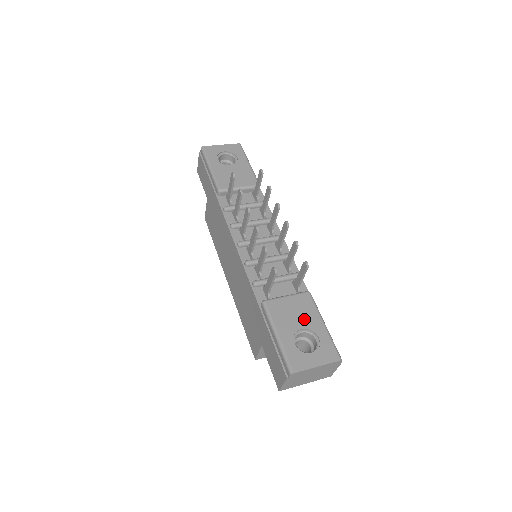
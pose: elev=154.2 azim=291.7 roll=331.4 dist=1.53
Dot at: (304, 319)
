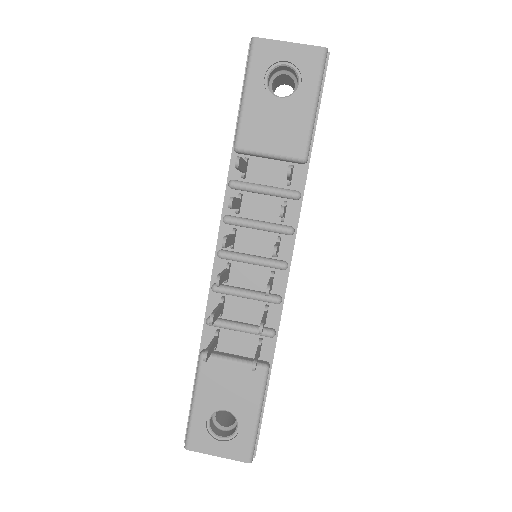
Dot at: (236, 399)
